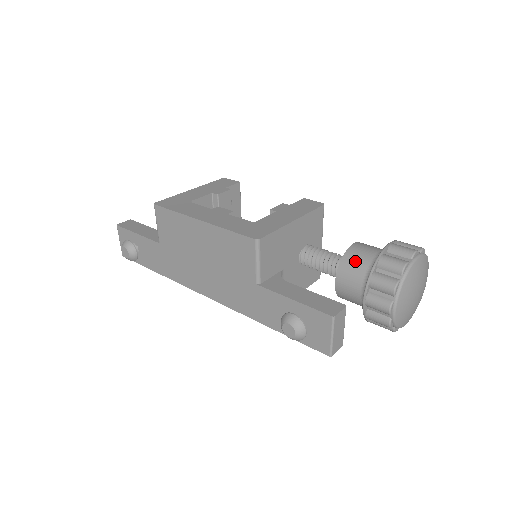
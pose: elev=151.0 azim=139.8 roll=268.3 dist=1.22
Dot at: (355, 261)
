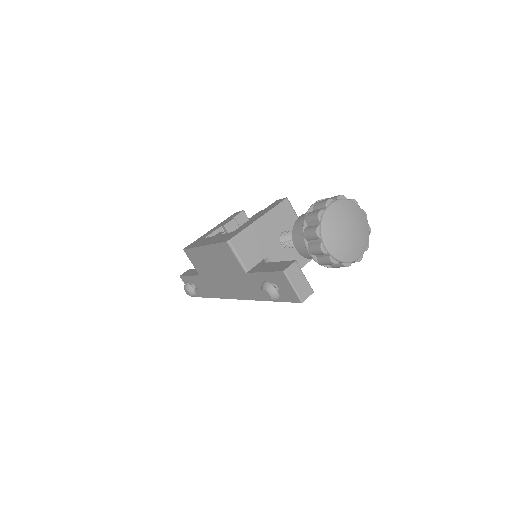
Dot at: (299, 227)
